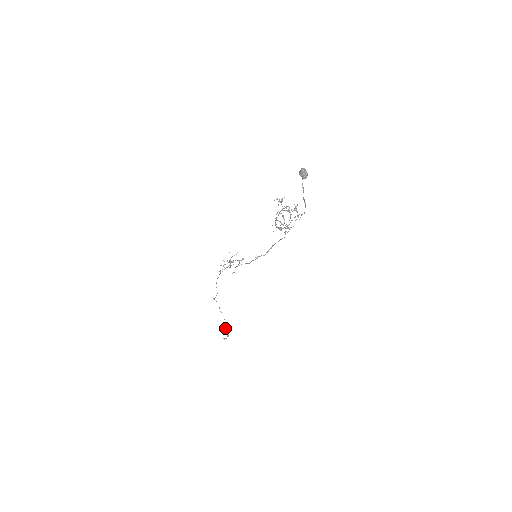
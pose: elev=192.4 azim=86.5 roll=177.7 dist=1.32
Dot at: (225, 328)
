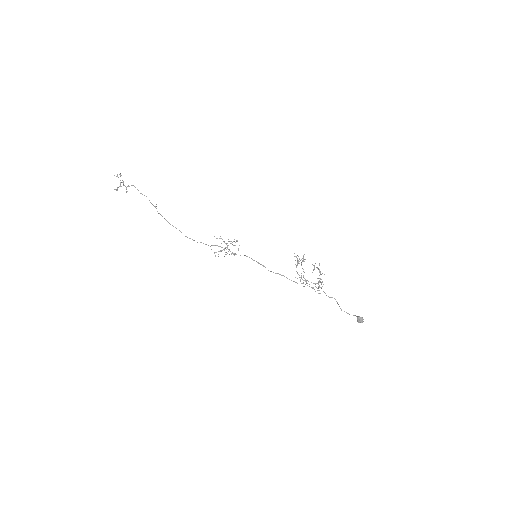
Dot at: (126, 189)
